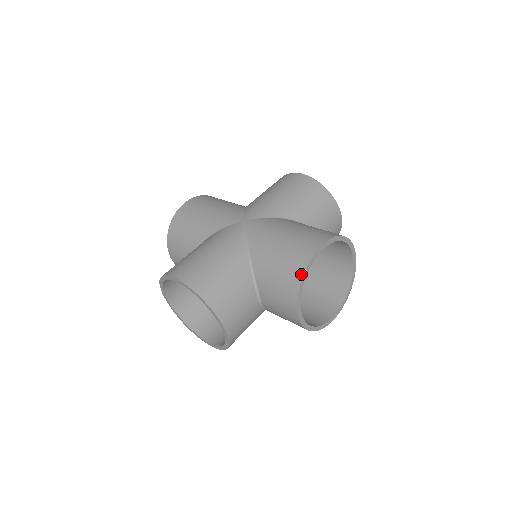
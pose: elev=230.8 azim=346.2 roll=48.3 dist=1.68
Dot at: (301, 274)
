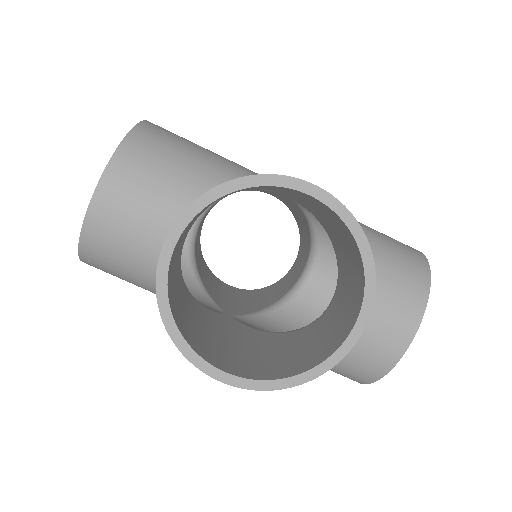
Dot at: (428, 271)
